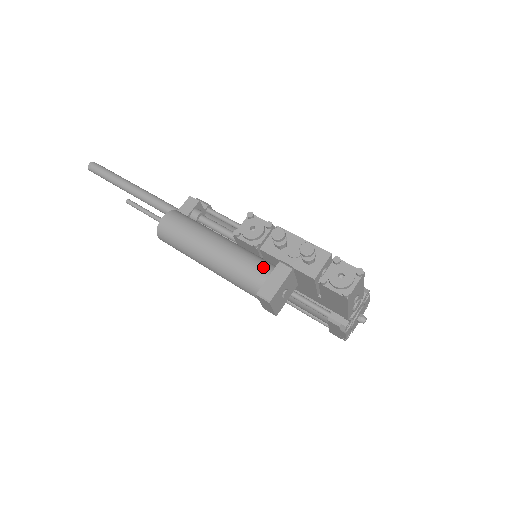
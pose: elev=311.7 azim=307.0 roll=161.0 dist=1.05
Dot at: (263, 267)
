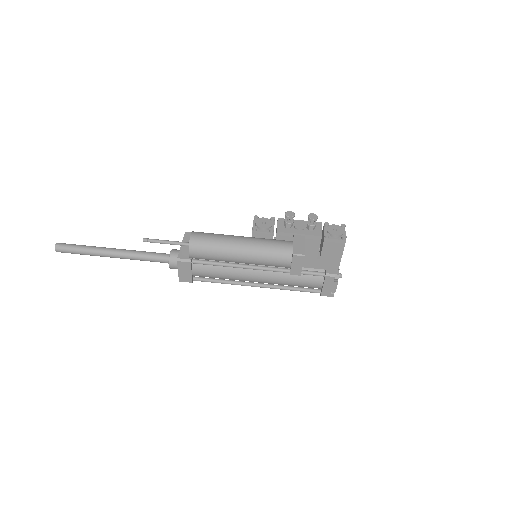
Dot at: (285, 241)
